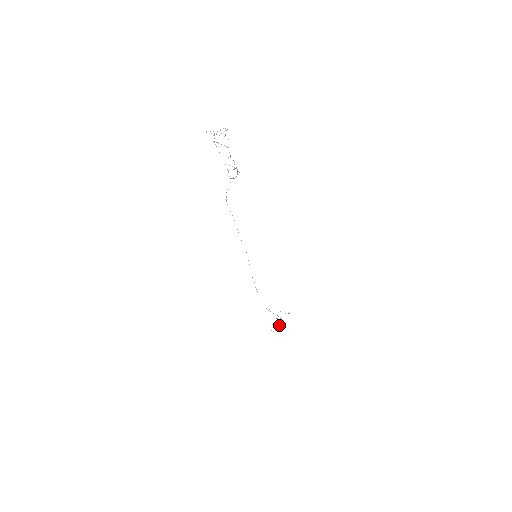
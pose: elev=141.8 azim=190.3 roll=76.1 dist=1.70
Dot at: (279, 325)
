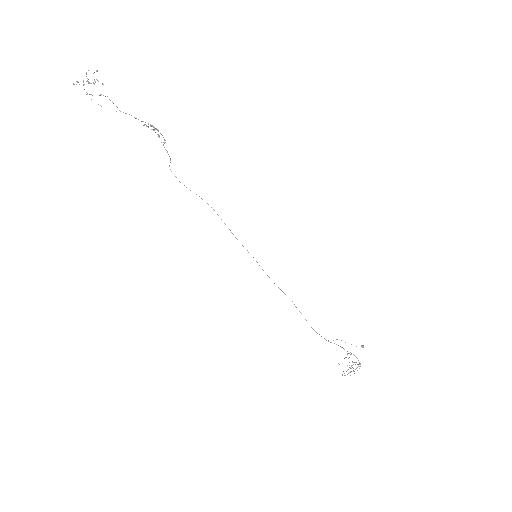
Dot at: (351, 365)
